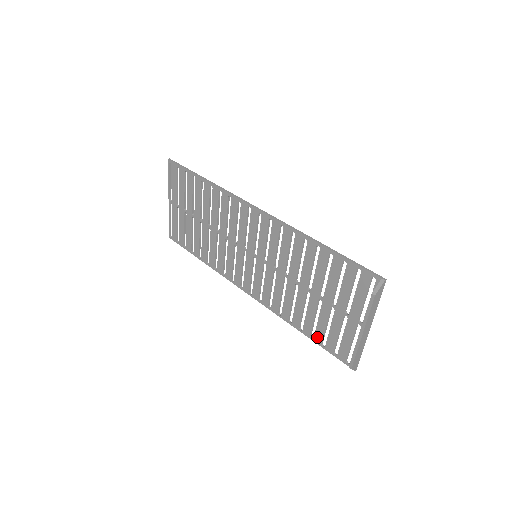
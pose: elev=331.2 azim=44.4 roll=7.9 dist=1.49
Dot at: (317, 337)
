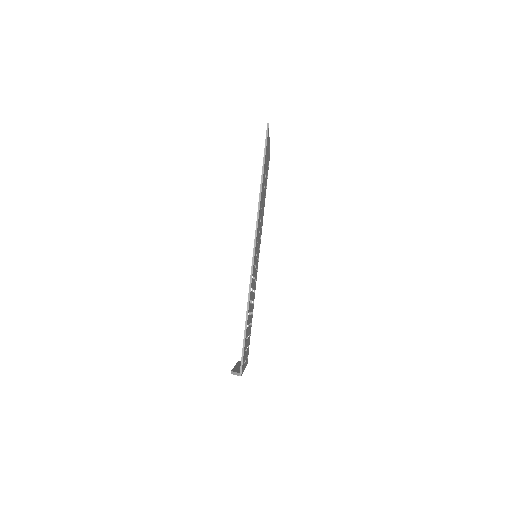
Dot at: occluded
